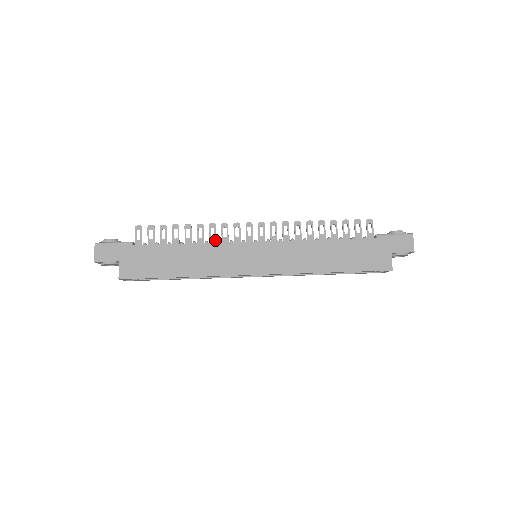
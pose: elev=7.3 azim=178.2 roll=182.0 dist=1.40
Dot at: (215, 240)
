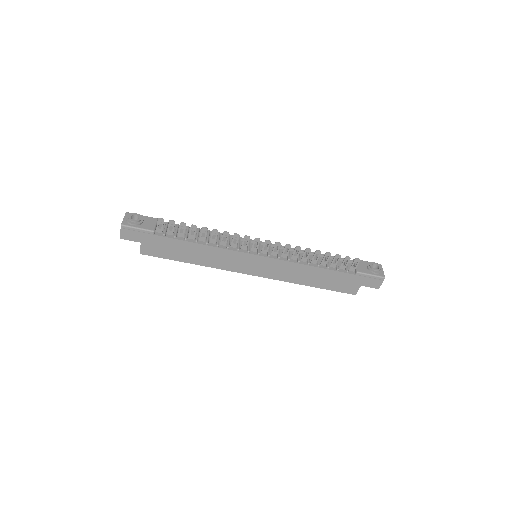
Dot at: (225, 244)
